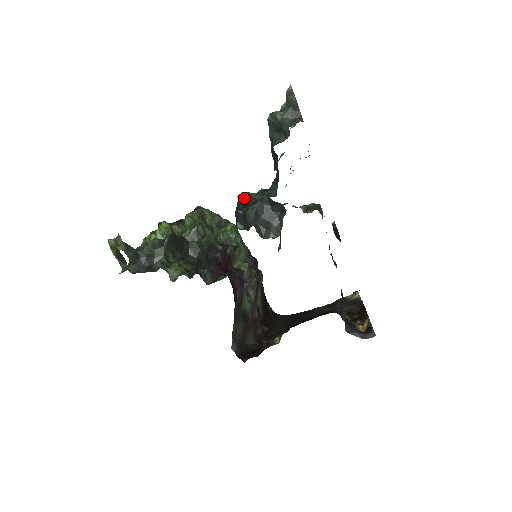
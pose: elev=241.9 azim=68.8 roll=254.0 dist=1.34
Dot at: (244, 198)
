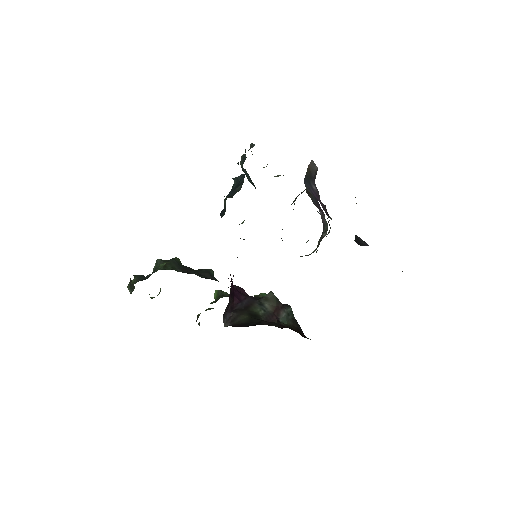
Dot at: occluded
